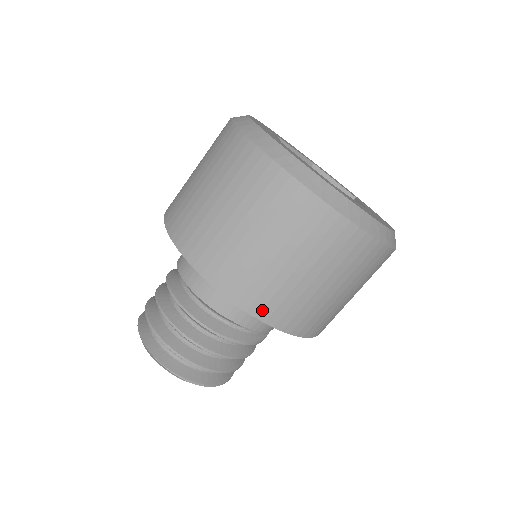
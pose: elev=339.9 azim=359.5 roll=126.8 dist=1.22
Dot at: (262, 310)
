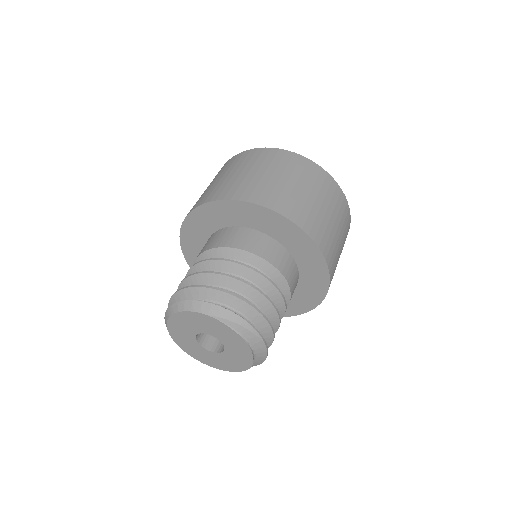
Dot at: (328, 255)
